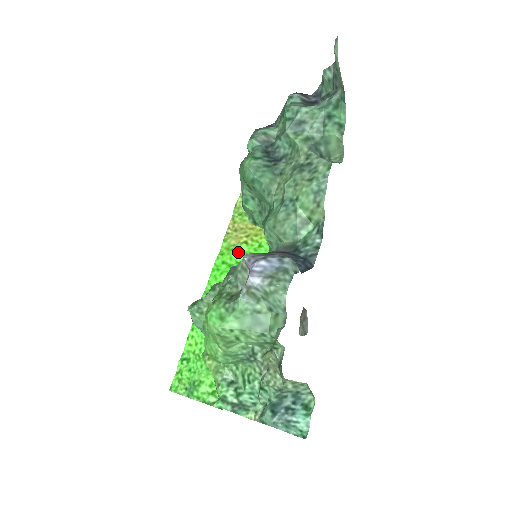
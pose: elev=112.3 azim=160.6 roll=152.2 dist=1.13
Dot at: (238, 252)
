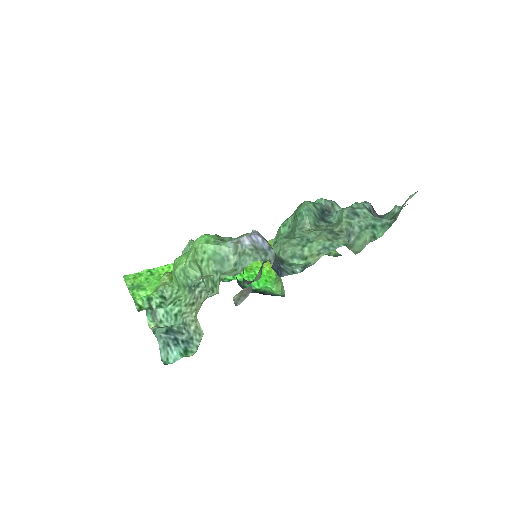
Dot at: occluded
